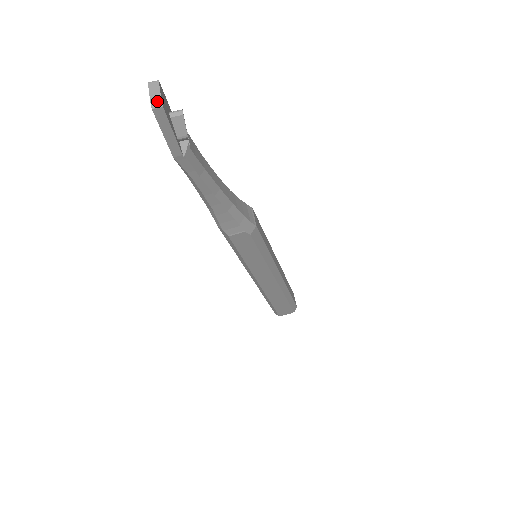
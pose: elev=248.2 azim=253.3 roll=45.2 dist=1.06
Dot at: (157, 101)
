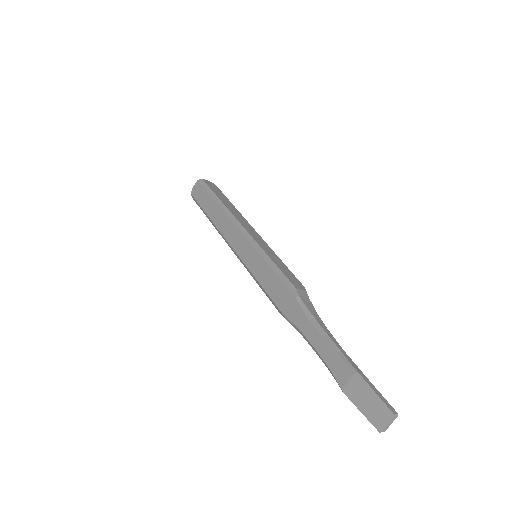
Dot at: occluded
